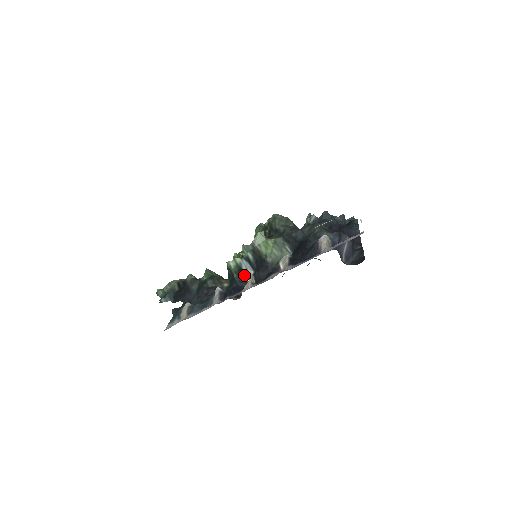
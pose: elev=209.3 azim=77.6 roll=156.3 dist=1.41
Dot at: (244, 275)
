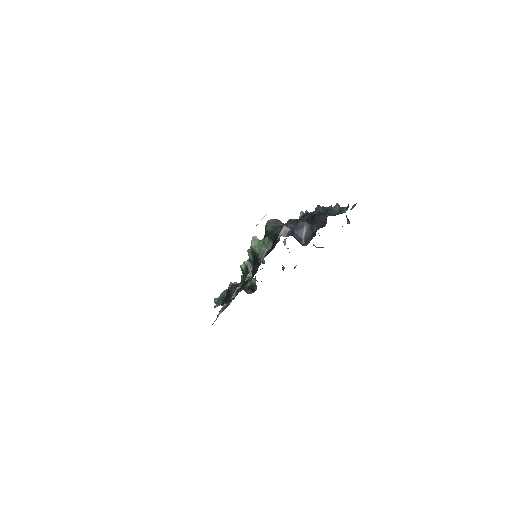
Dot at: (248, 273)
